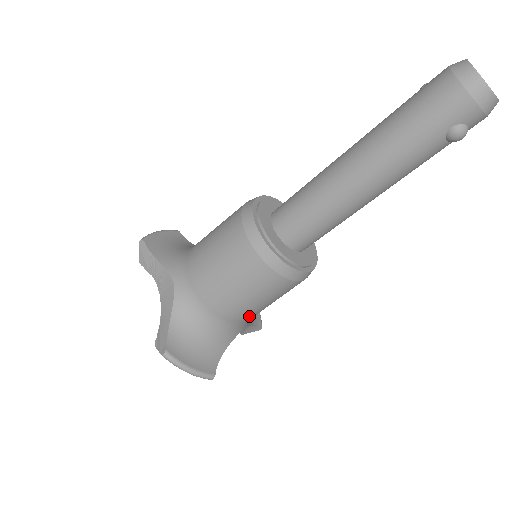
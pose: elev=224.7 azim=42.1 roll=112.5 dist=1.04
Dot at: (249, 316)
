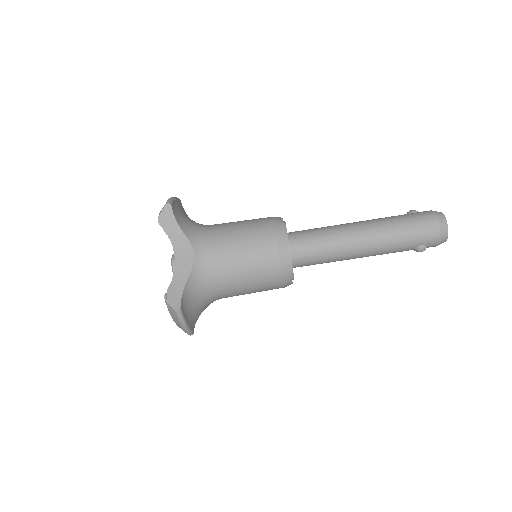
Dot at: (232, 296)
